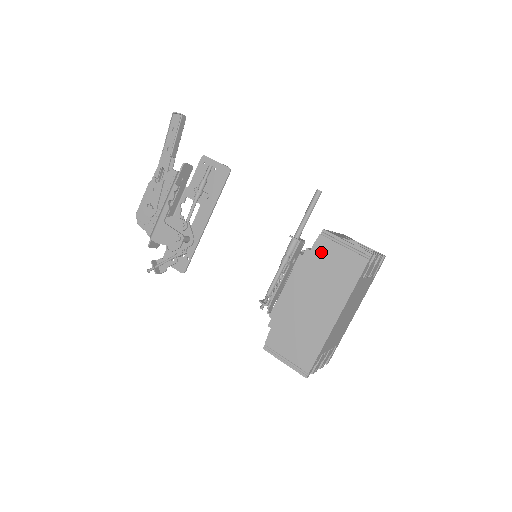
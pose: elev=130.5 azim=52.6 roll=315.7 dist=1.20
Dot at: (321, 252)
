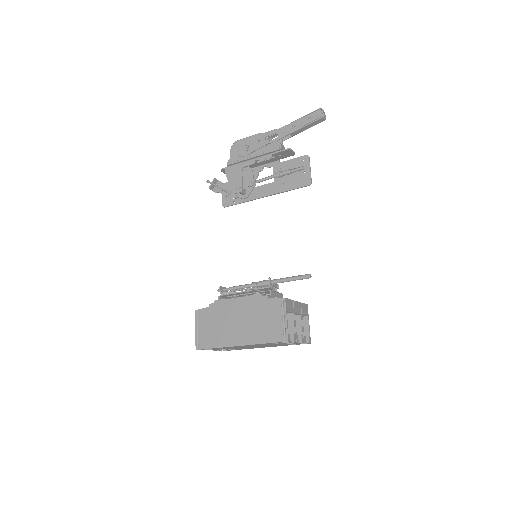
Dot at: (270, 307)
